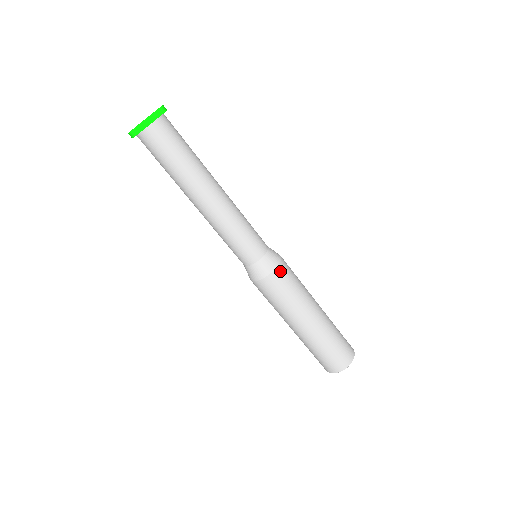
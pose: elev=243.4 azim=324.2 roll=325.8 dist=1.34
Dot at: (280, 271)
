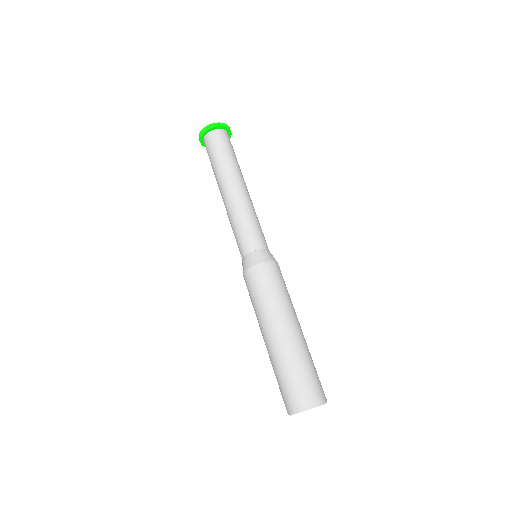
Dot at: (268, 267)
